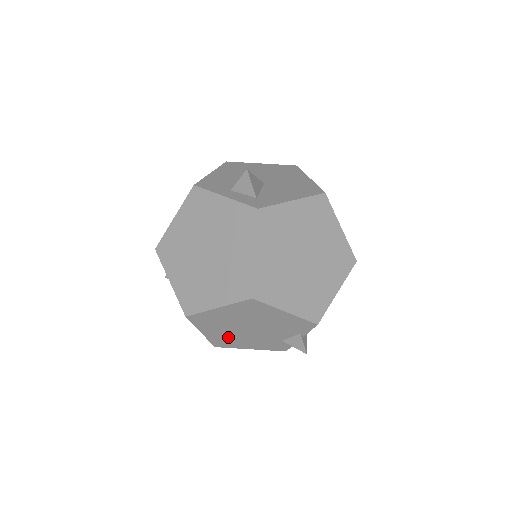
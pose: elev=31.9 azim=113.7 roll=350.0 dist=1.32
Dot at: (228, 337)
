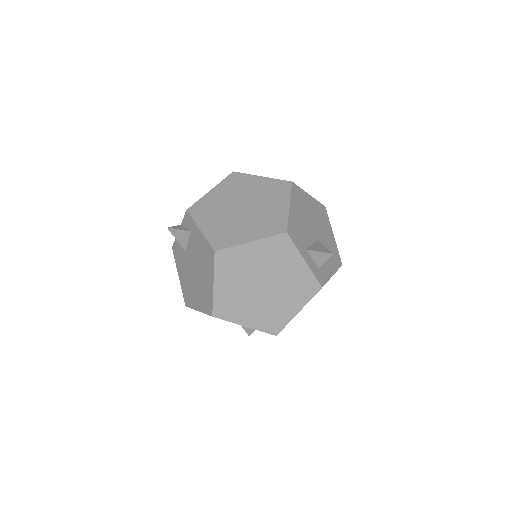
Dot at: occluded
